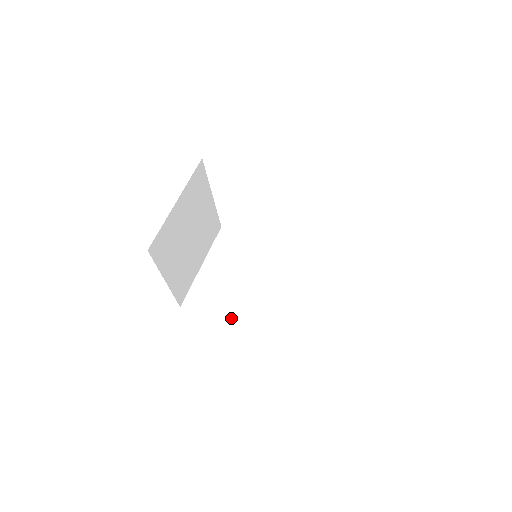
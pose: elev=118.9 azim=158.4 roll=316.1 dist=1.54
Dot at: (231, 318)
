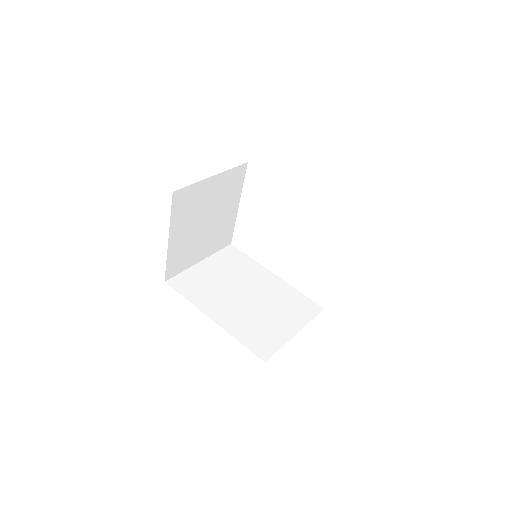
Dot at: (206, 308)
